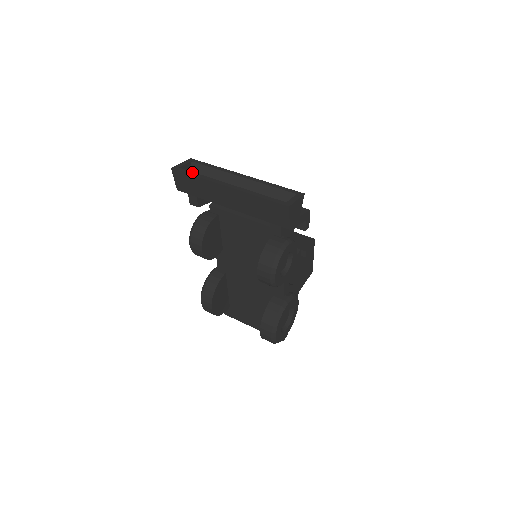
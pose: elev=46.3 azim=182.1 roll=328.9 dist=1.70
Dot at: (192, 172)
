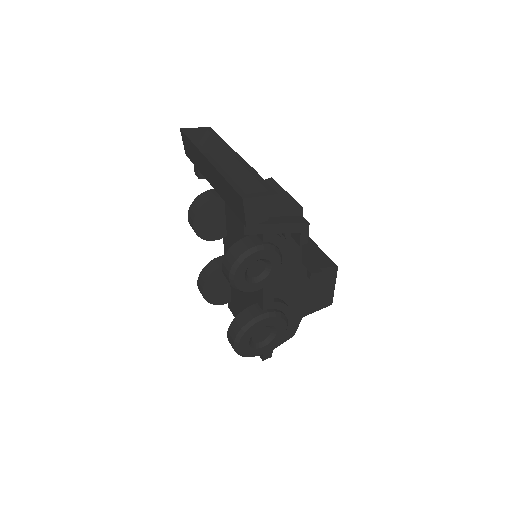
Dot at: (193, 138)
